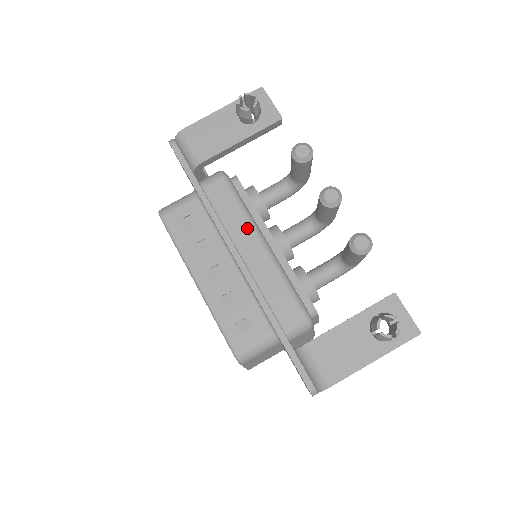
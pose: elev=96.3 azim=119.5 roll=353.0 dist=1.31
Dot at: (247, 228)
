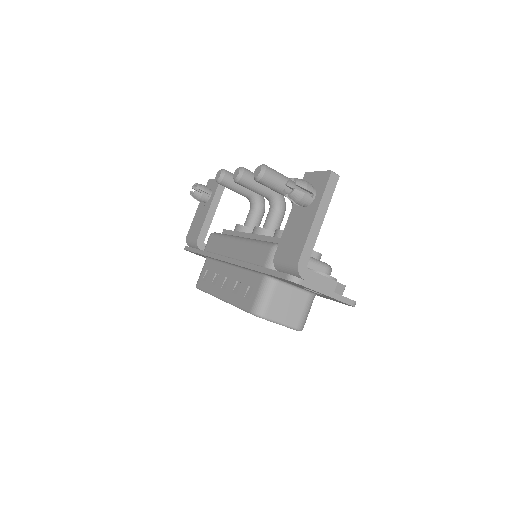
Dot at: (228, 242)
